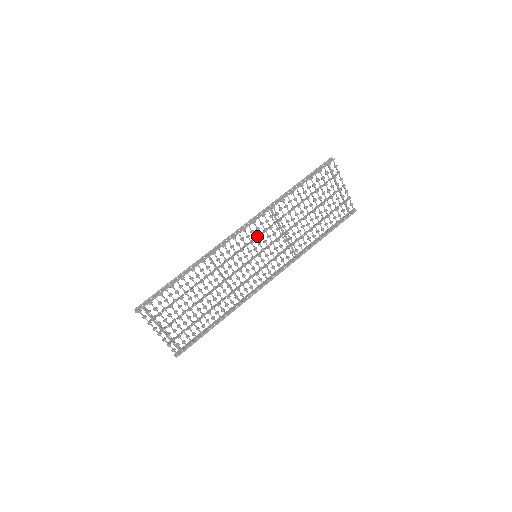
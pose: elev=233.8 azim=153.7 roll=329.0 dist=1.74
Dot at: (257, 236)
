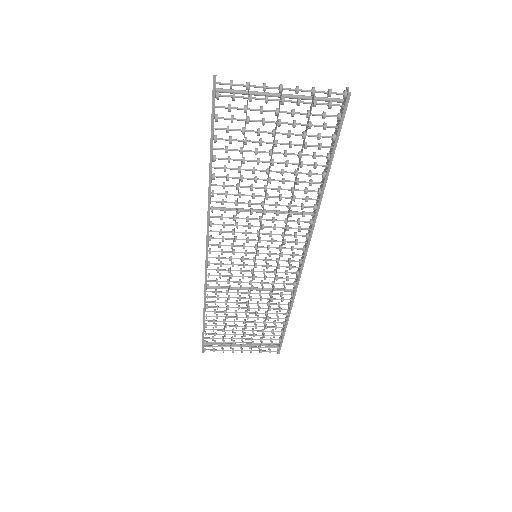
Dot at: occluded
